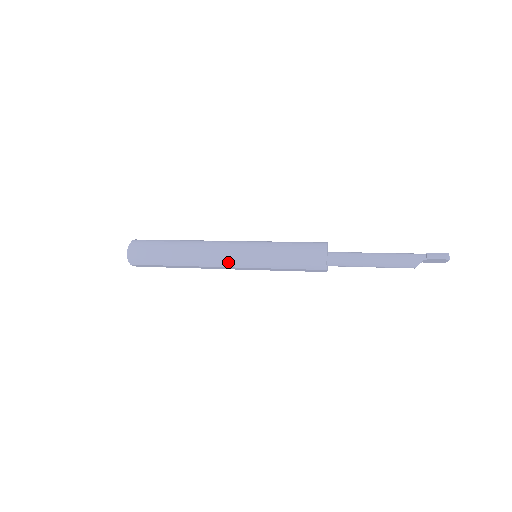
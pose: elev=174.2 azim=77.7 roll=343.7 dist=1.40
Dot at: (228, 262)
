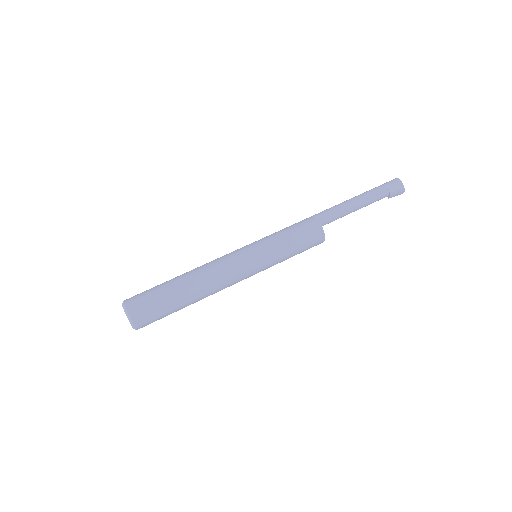
Dot at: occluded
